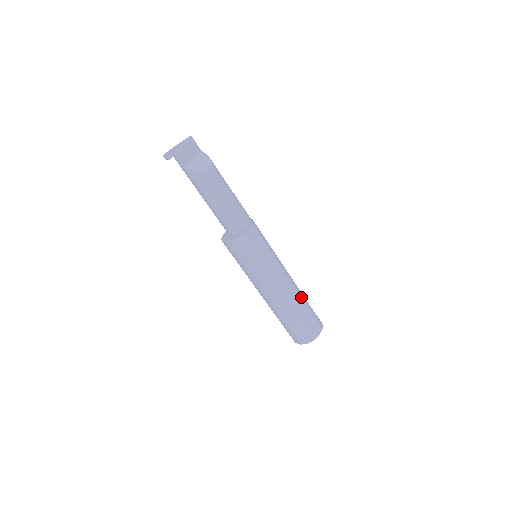
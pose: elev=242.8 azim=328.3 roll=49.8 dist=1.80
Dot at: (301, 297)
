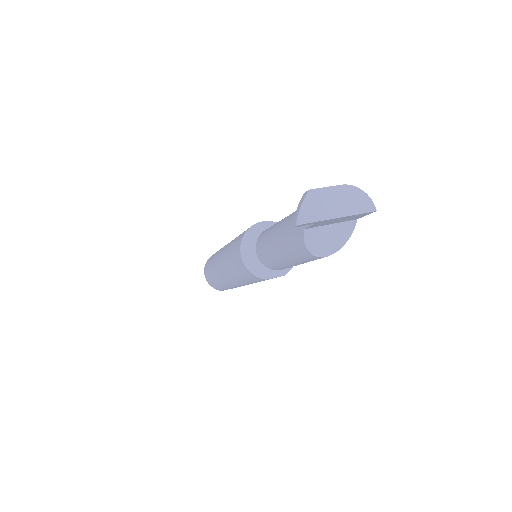
Dot at: occluded
